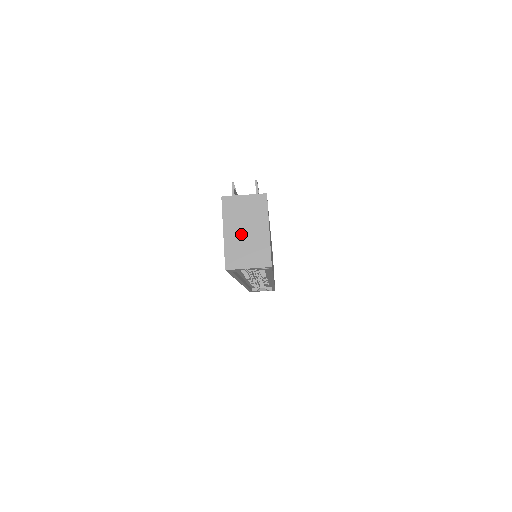
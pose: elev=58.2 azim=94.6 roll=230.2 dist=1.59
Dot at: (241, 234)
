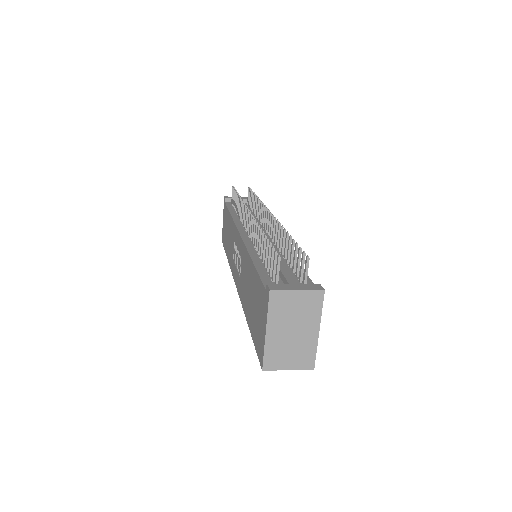
Dot at: (286, 334)
